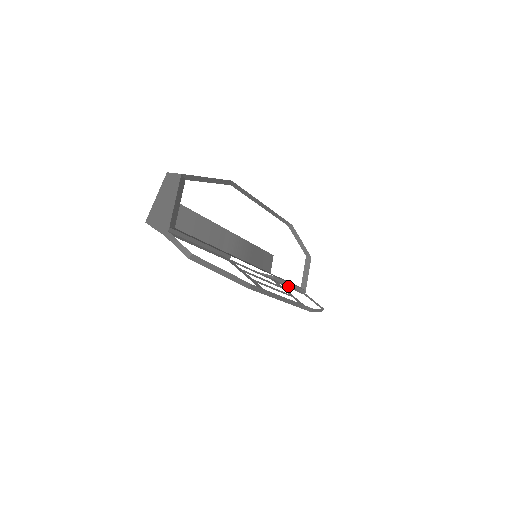
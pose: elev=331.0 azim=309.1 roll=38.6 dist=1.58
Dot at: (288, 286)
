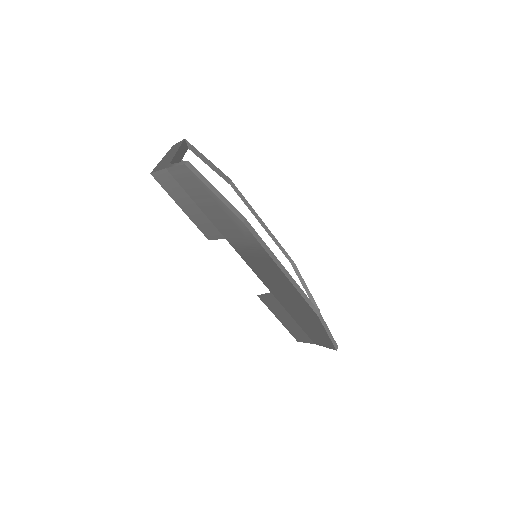
Dot at: occluded
